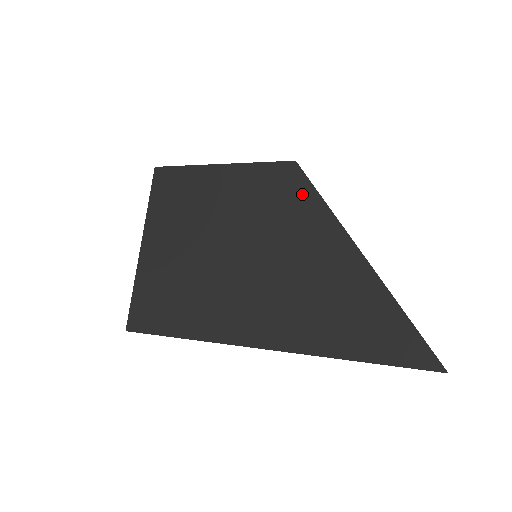
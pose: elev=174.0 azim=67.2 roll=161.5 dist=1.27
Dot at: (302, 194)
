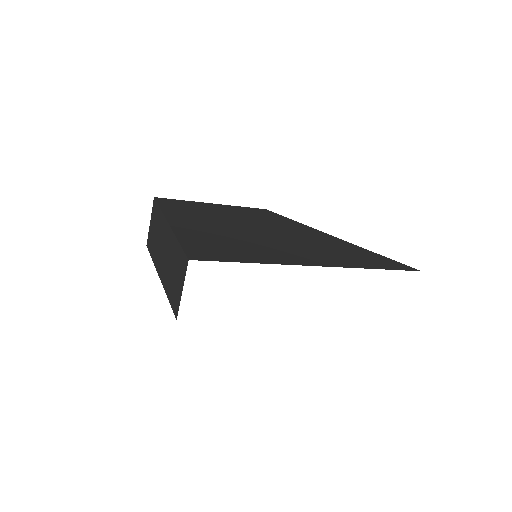
Dot at: (282, 219)
